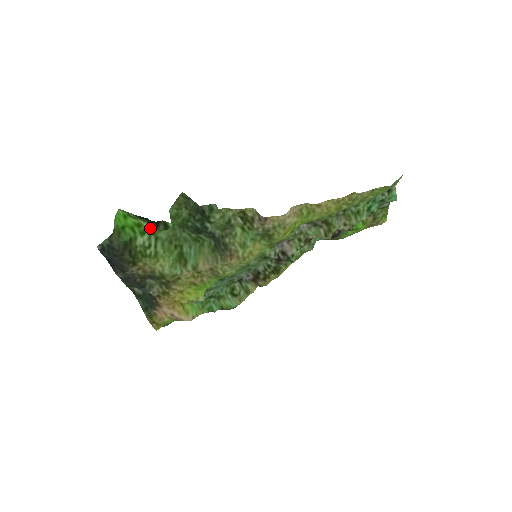
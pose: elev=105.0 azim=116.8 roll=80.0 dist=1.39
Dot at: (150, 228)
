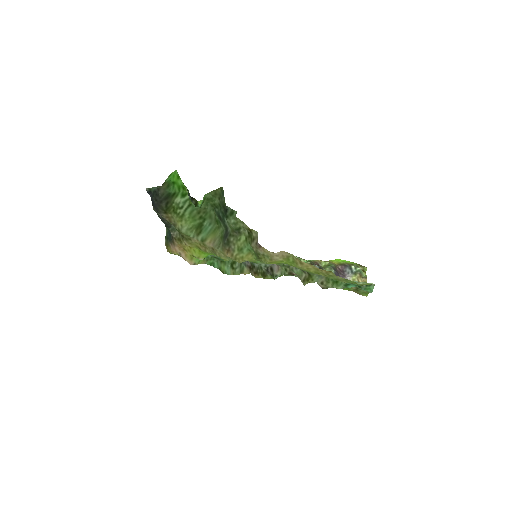
Dot at: occluded
